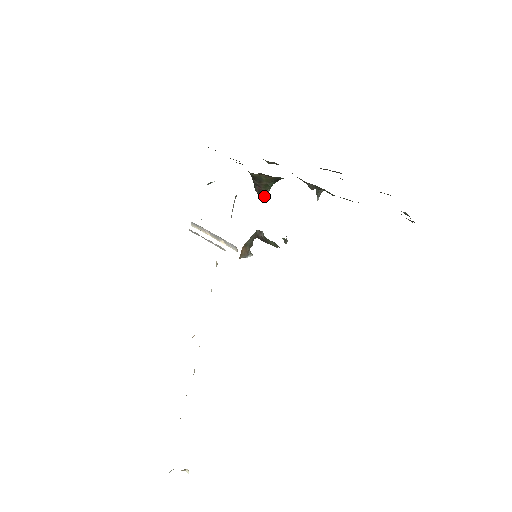
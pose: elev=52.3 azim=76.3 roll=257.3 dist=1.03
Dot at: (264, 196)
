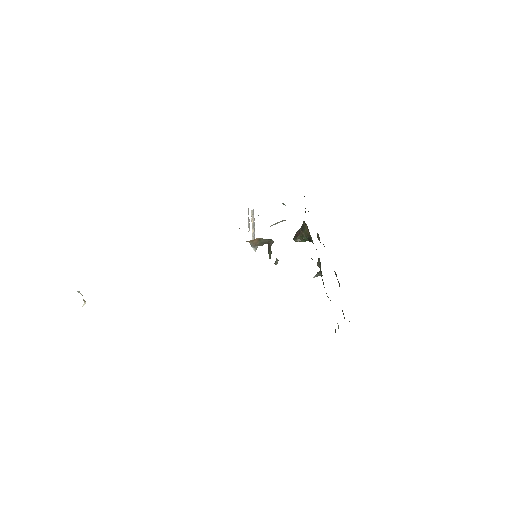
Dot at: (295, 240)
